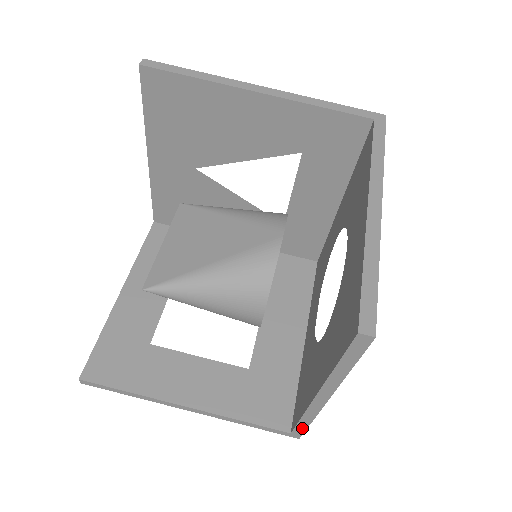
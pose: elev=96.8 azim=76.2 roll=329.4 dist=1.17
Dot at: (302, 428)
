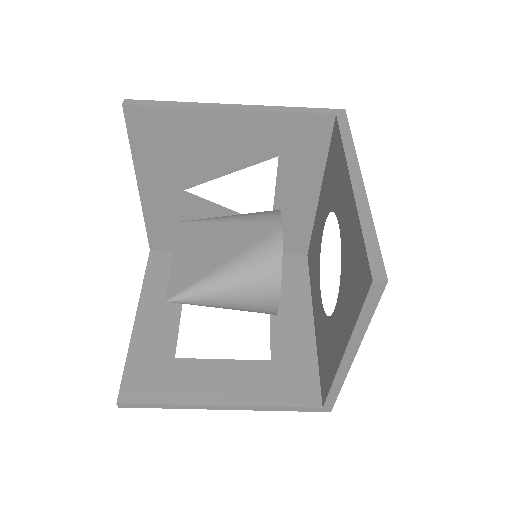
Dot at: (333, 398)
